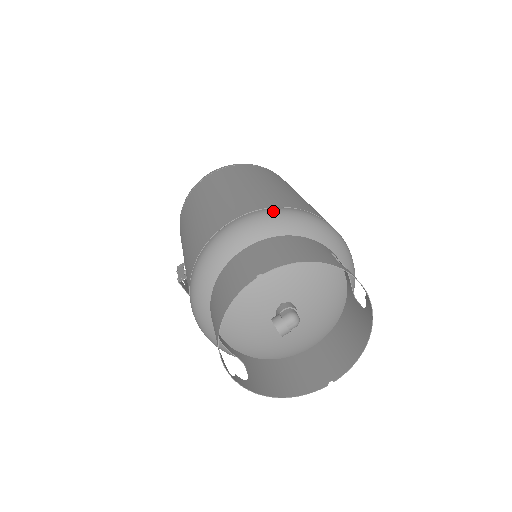
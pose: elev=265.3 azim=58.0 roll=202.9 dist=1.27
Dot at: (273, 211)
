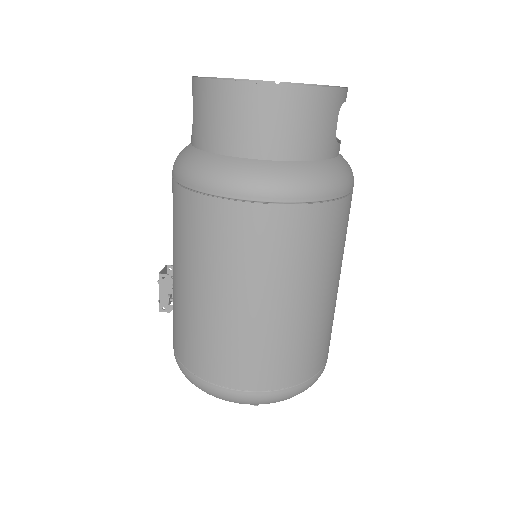
Dot at: occluded
